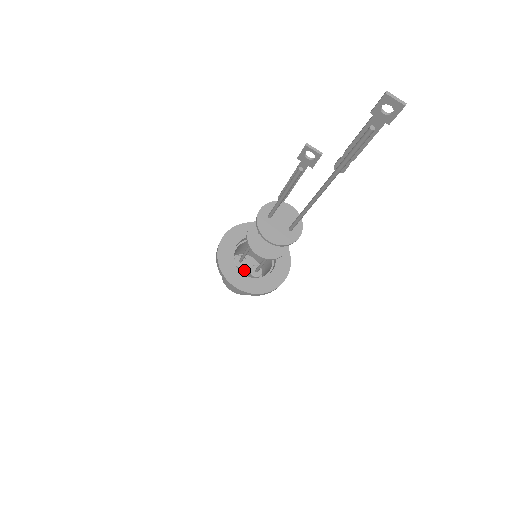
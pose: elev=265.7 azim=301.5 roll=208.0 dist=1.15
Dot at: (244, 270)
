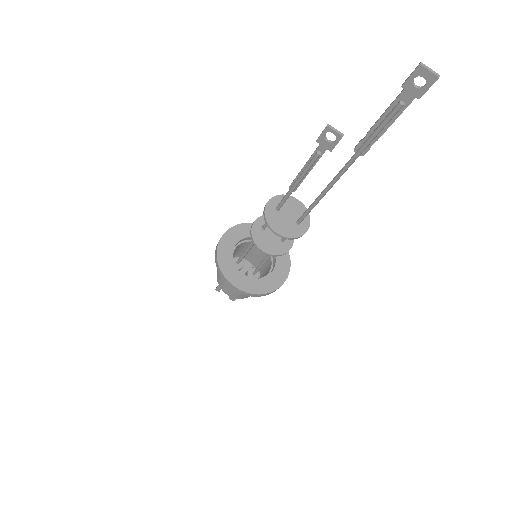
Dot at: occluded
